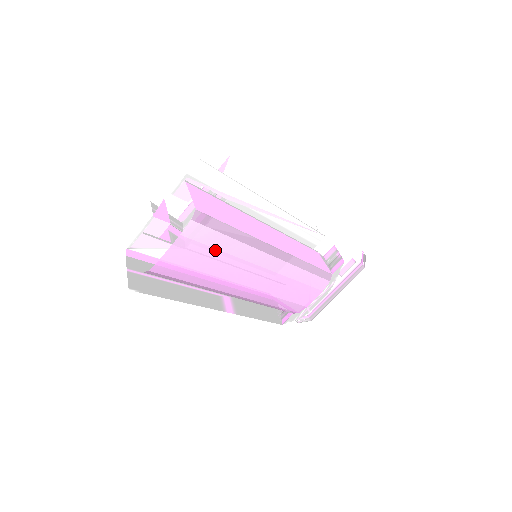
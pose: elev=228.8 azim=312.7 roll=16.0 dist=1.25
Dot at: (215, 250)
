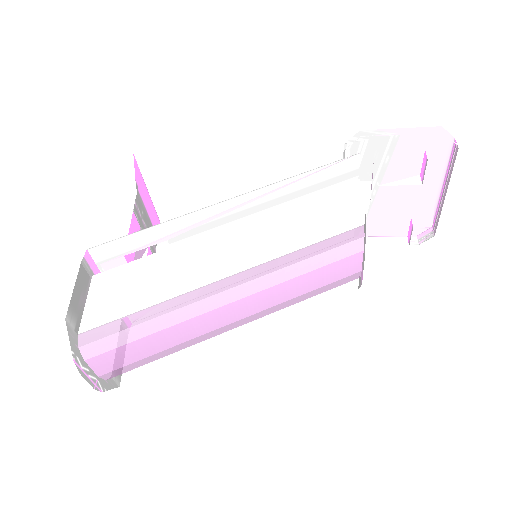
Dot at: (139, 340)
